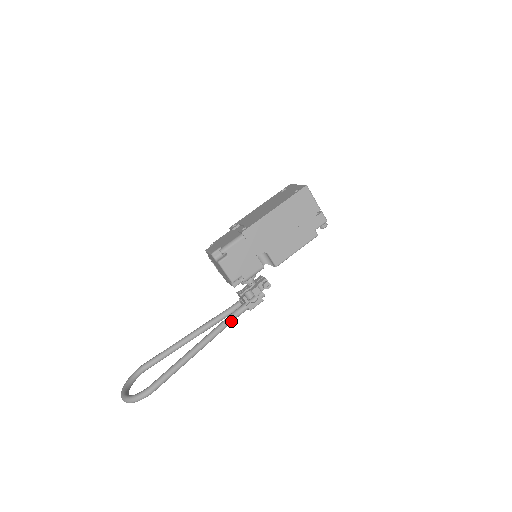
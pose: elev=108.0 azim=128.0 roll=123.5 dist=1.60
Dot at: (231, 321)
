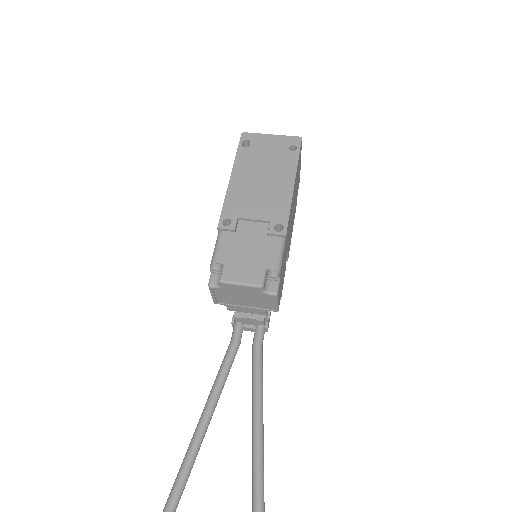
Dot at: (262, 360)
